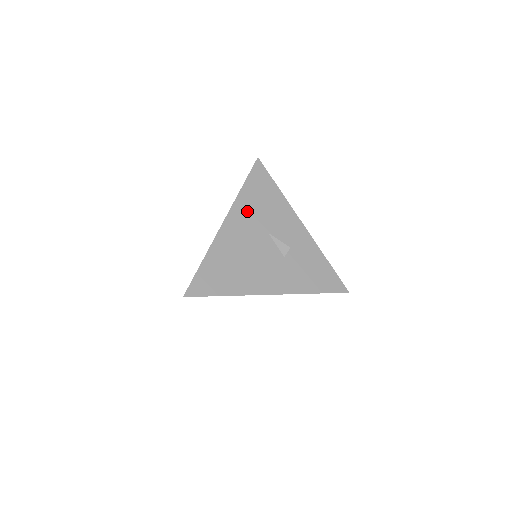
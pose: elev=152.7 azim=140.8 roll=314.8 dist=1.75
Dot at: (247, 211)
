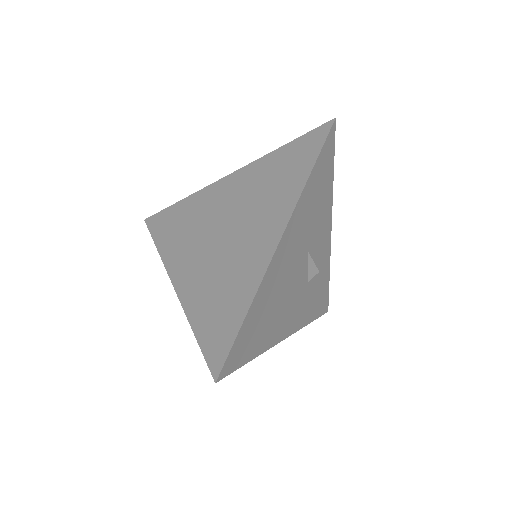
Dot at: (303, 217)
